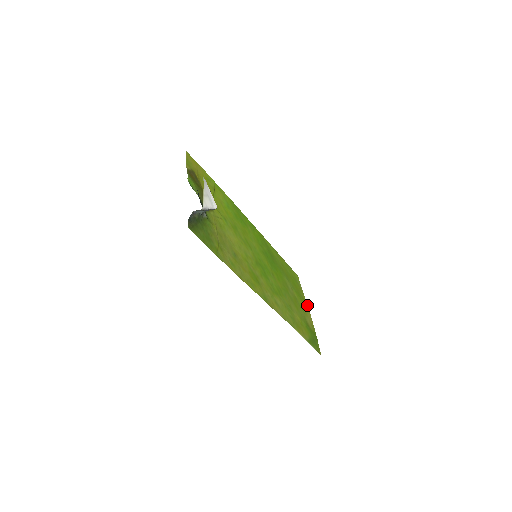
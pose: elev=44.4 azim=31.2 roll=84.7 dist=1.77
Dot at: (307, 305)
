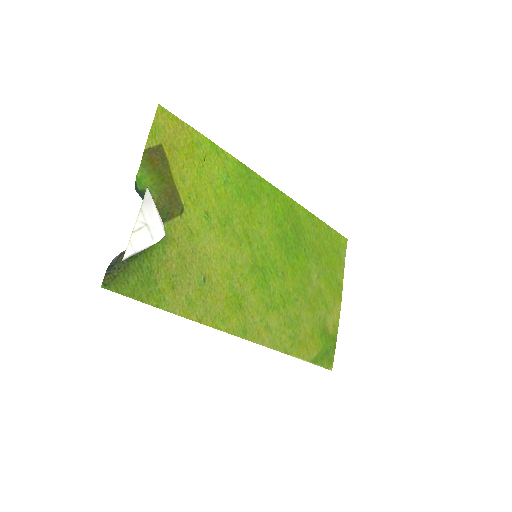
Dot at: (342, 290)
